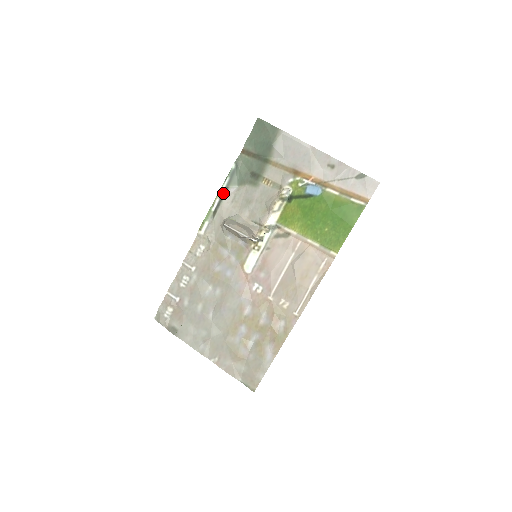
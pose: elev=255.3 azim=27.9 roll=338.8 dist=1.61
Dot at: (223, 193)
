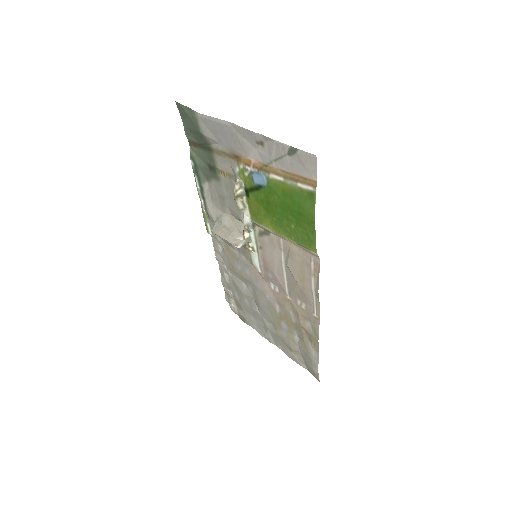
Dot at: (201, 193)
